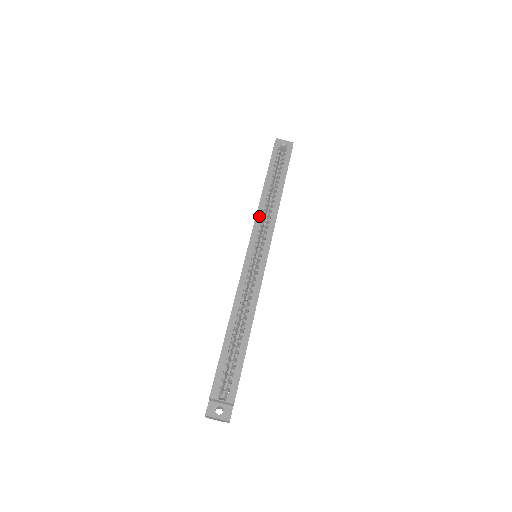
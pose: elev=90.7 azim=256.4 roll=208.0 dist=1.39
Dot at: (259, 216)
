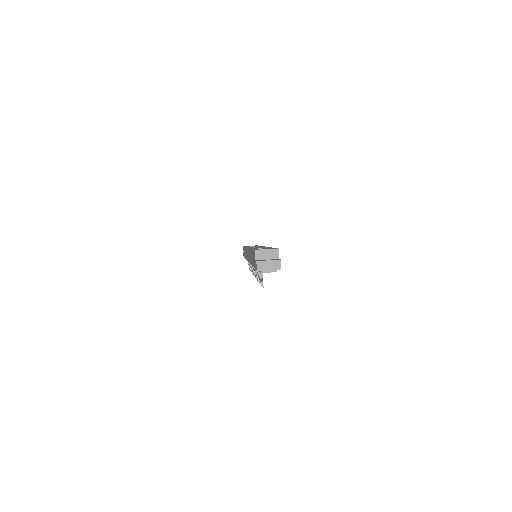
Dot at: occluded
